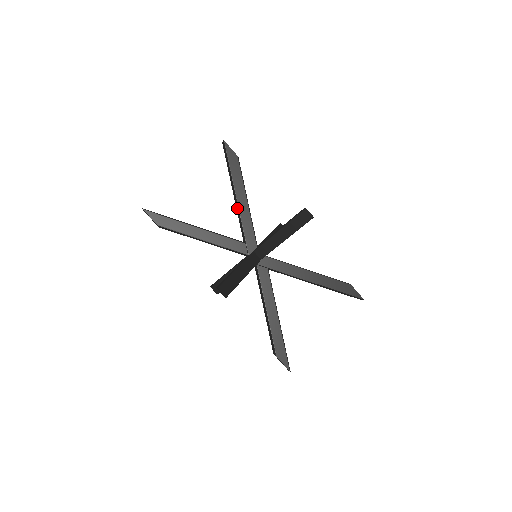
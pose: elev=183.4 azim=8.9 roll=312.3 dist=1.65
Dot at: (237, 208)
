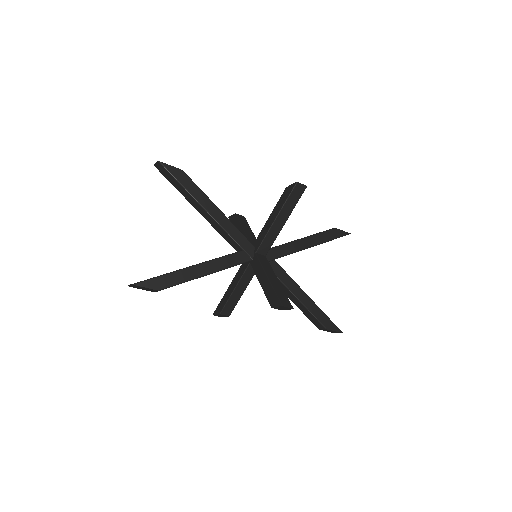
Dot at: (214, 222)
